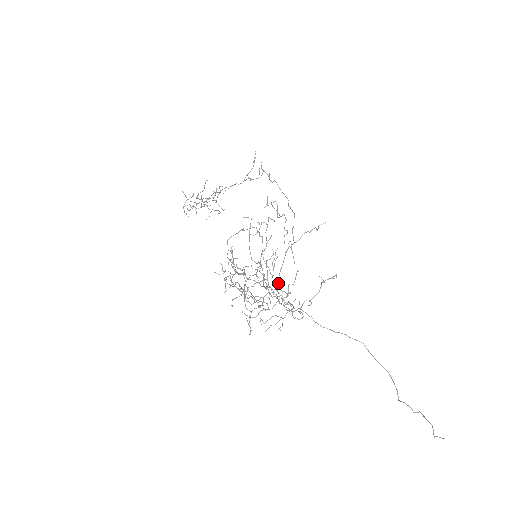
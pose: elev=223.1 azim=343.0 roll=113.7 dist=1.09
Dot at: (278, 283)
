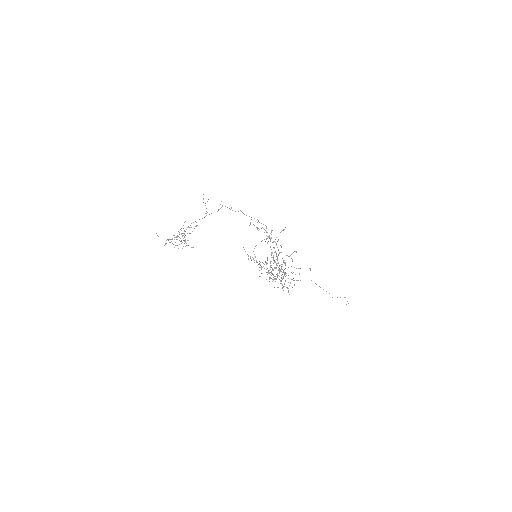
Dot at: occluded
